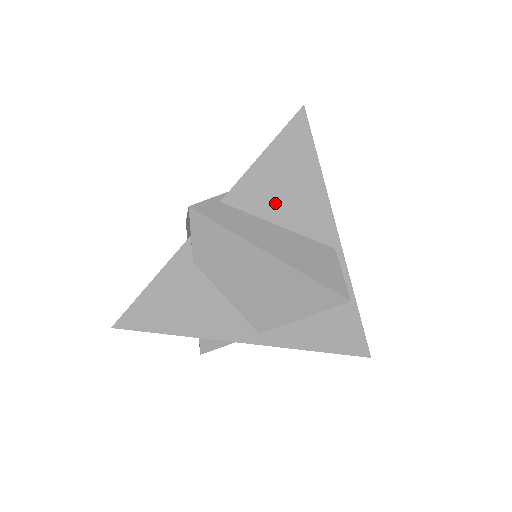
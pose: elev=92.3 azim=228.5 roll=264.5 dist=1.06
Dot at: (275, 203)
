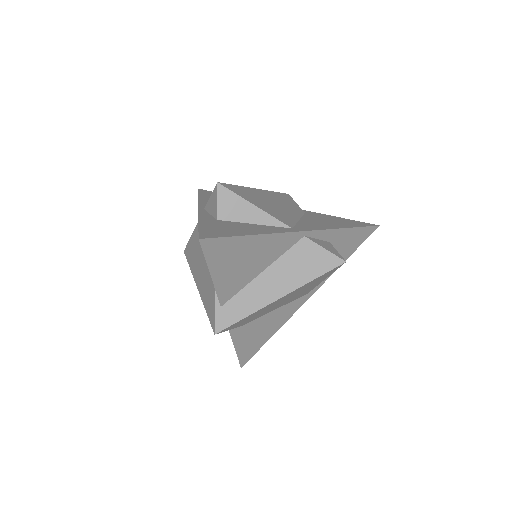
Dot at: (247, 272)
